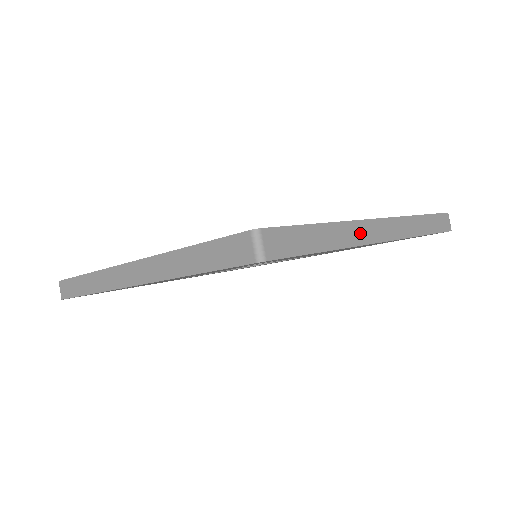
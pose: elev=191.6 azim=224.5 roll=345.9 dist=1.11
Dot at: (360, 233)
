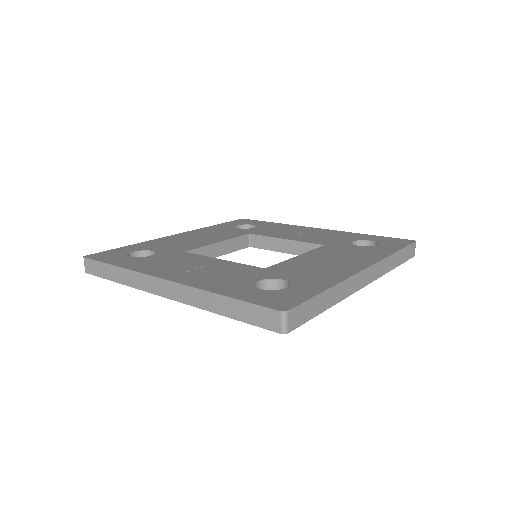
Dot at: (350, 286)
